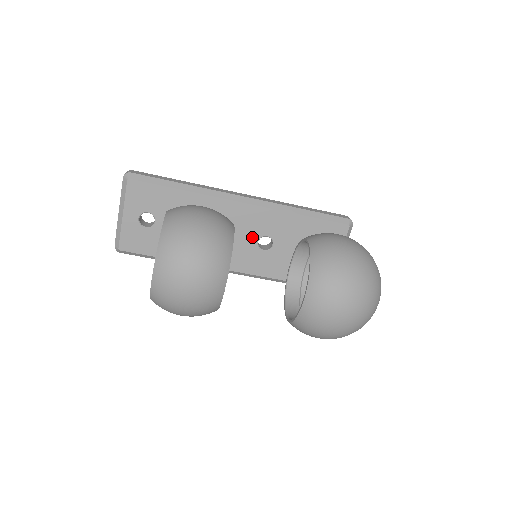
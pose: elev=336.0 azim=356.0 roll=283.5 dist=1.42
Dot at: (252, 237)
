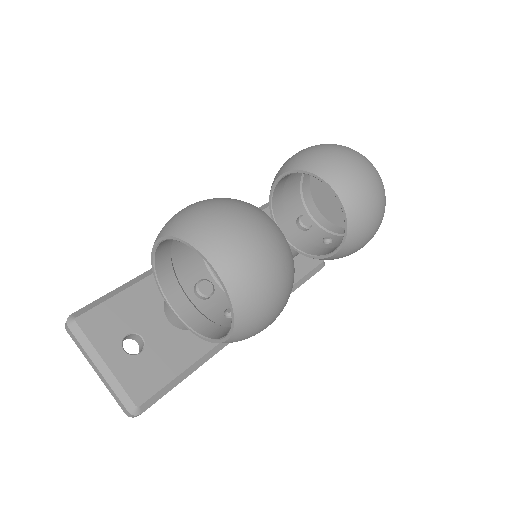
Dot at: occluded
